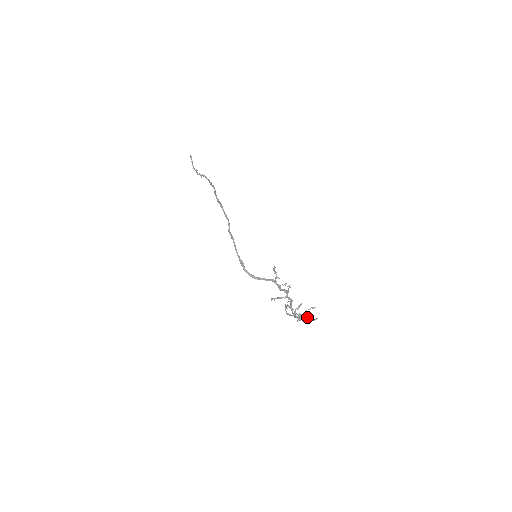
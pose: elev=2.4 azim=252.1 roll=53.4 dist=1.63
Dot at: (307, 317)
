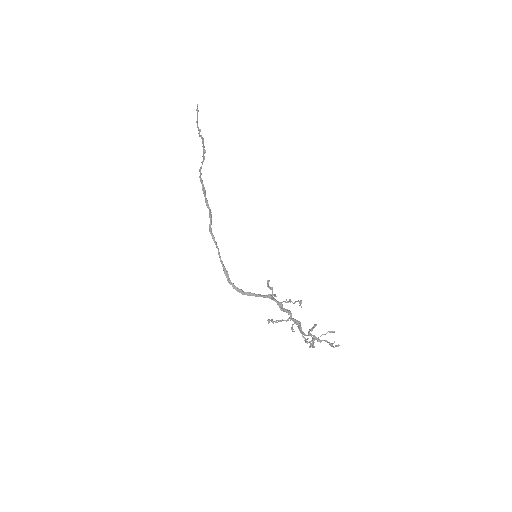
Dot at: (326, 340)
